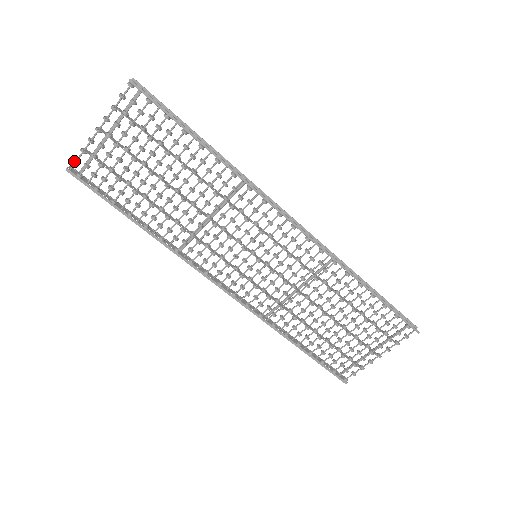
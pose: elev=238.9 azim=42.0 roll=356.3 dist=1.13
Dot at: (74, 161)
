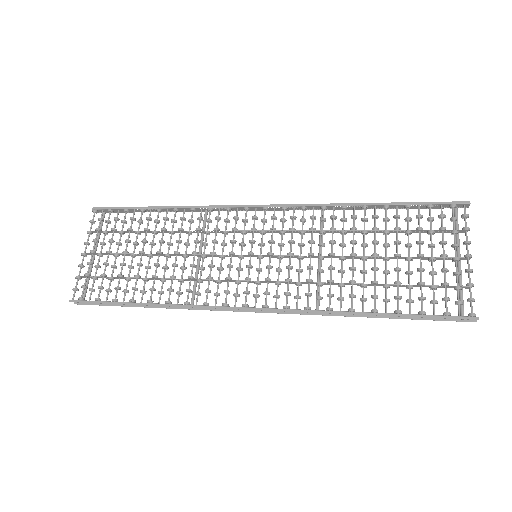
Dot at: (73, 289)
